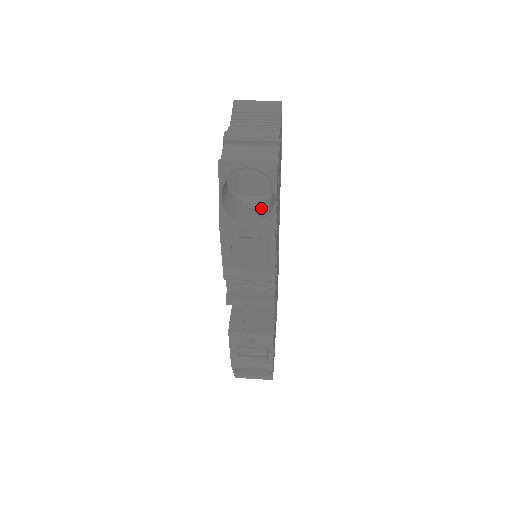
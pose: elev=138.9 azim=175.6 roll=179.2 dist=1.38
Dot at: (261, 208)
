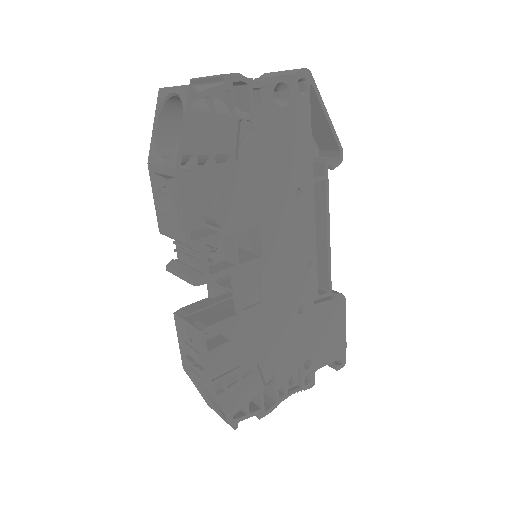
Dot at: occluded
